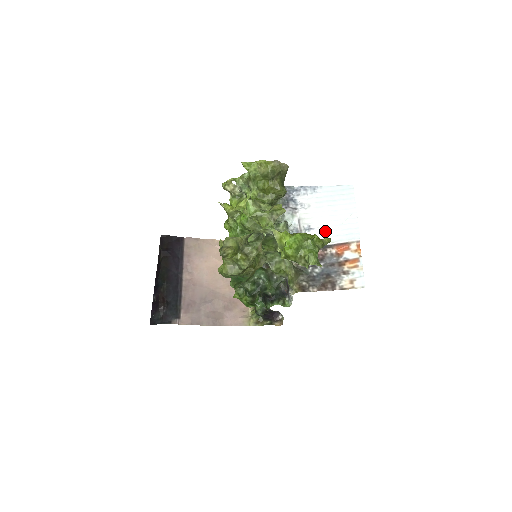
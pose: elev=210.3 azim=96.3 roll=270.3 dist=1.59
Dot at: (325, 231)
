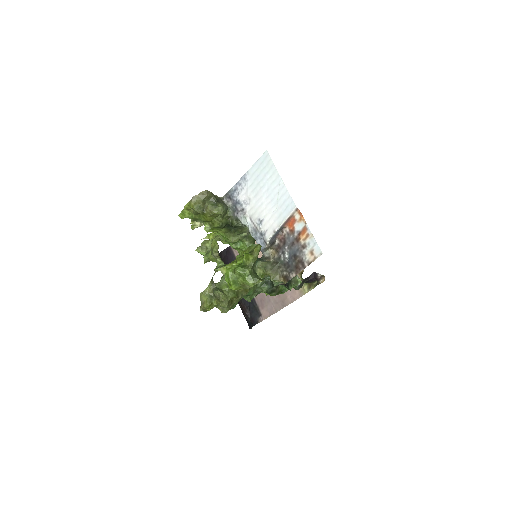
Dot at: (270, 217)
